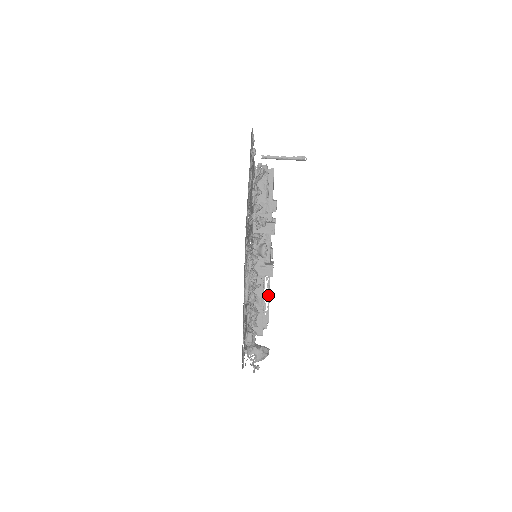
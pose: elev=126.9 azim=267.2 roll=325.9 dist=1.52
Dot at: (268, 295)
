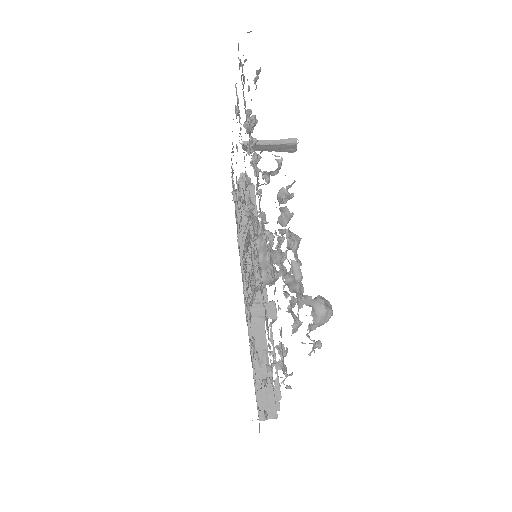
Dot at: (273, 353)
